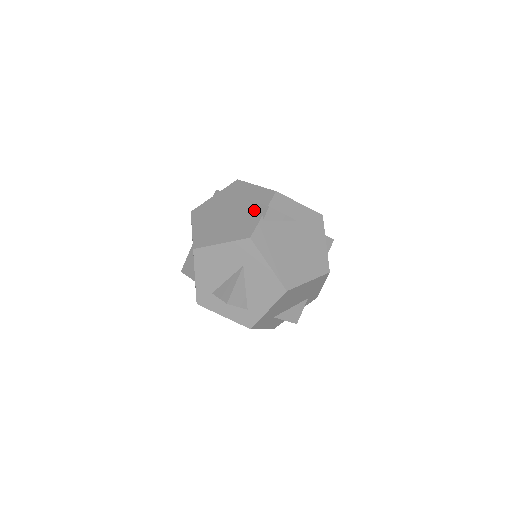
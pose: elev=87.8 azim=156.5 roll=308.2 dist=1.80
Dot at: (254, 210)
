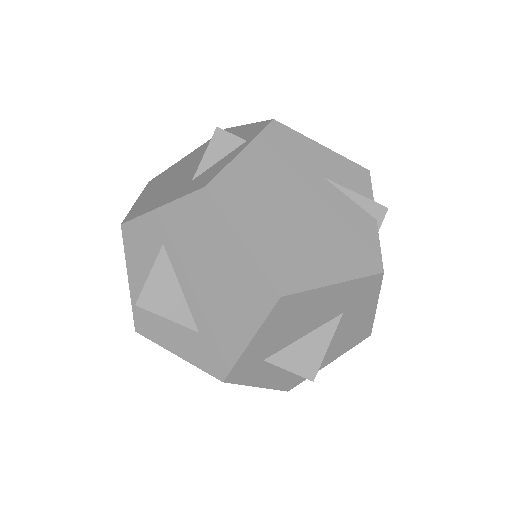
Dot at: (356, 208)
